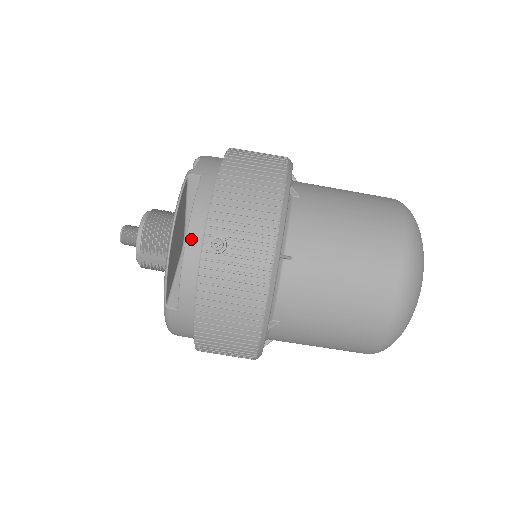
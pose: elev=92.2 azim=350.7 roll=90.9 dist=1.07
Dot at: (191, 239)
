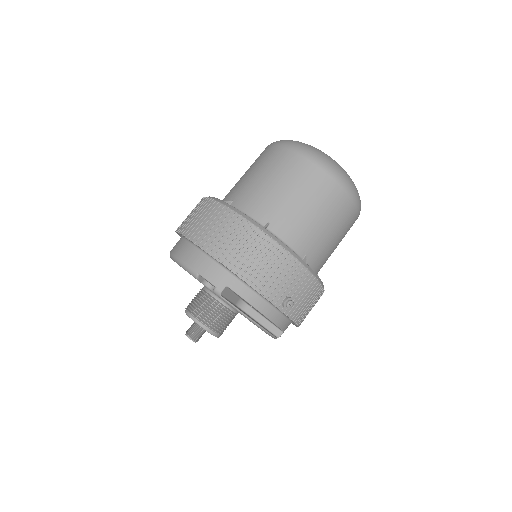
Dot at: (268, 314)
